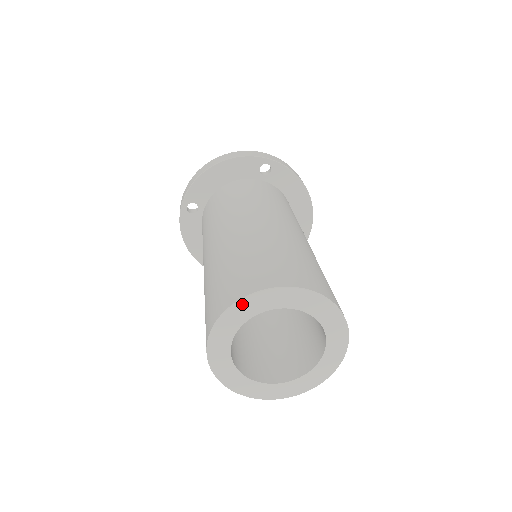
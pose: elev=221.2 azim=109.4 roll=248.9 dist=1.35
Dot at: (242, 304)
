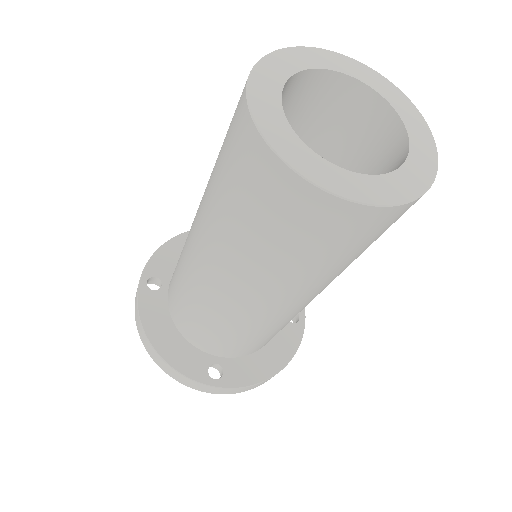
Dot at: (280, 55)
